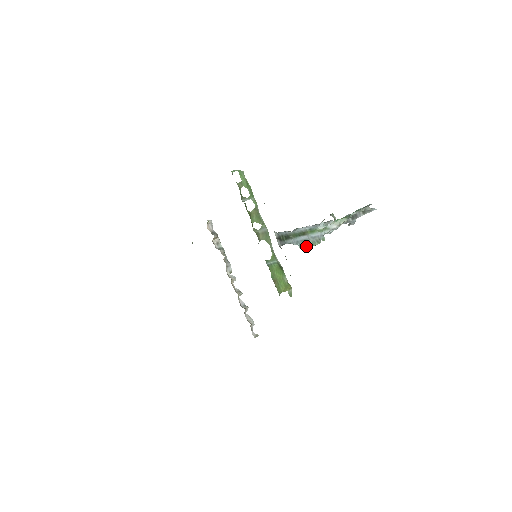
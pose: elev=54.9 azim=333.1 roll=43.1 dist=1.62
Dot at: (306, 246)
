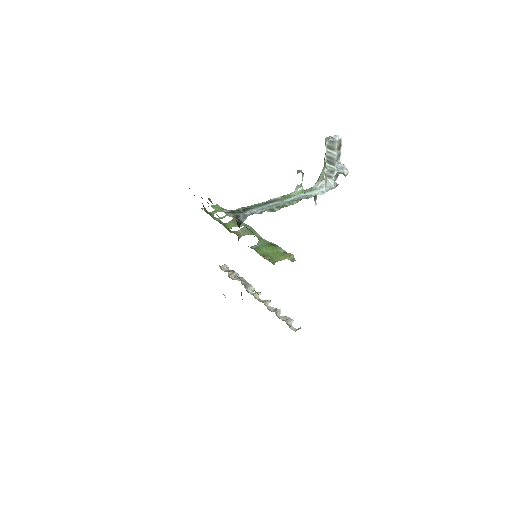
Dot at: (277, 208)
